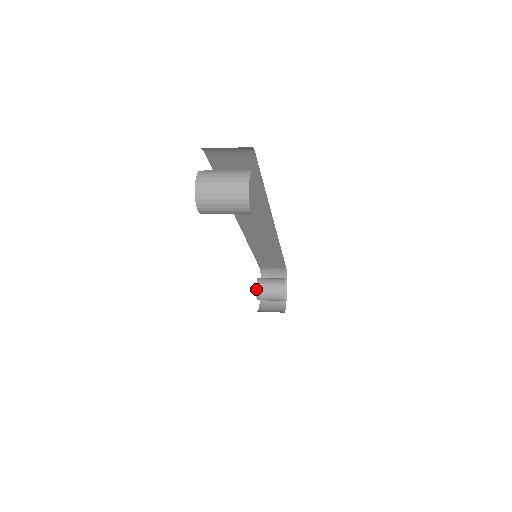
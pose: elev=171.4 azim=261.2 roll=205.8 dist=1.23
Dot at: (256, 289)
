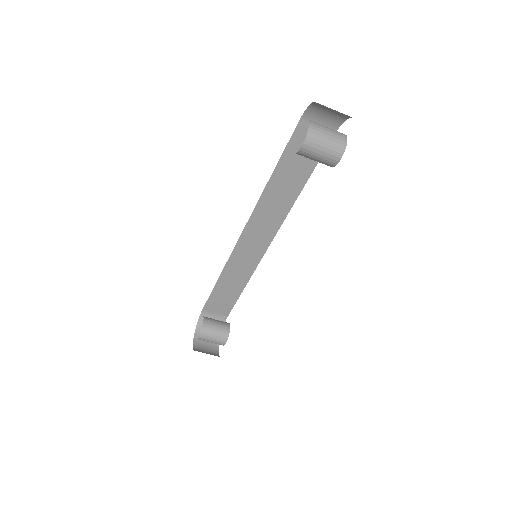
Dot at: (203, 323)
